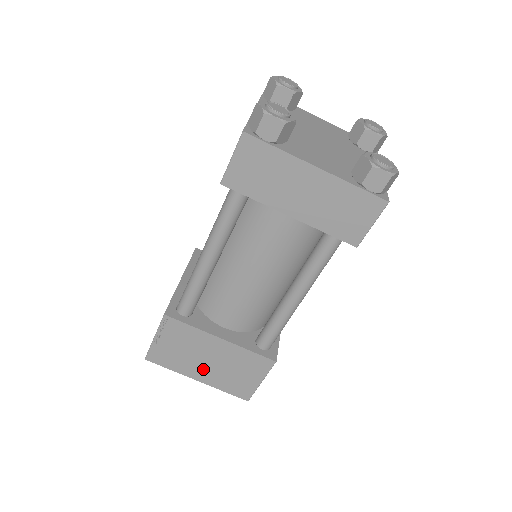
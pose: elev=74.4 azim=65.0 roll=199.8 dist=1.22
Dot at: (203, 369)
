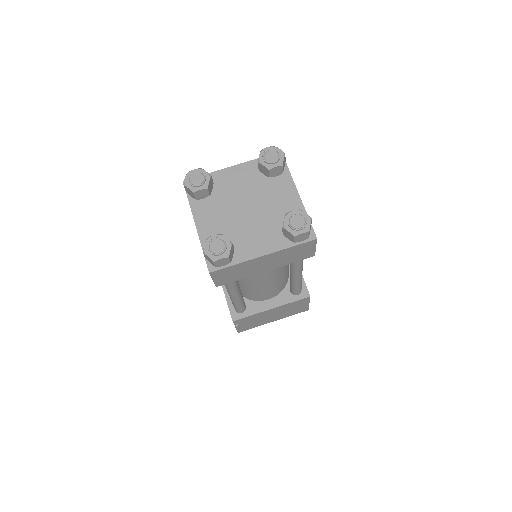
Dot at: (273, 318)
